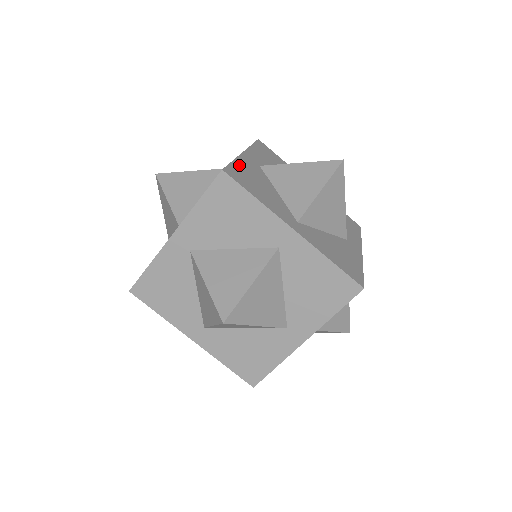
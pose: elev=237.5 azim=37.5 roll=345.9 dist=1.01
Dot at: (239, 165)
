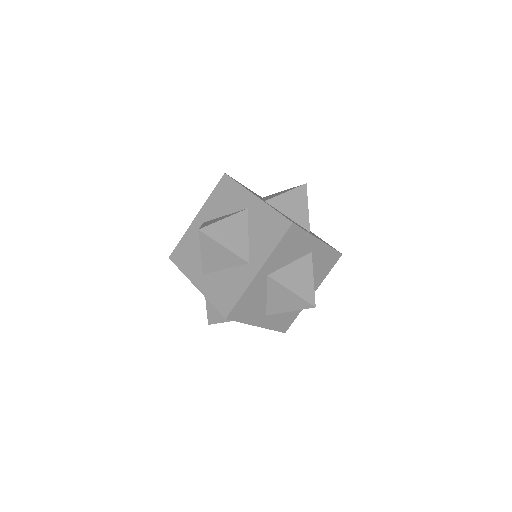
Dot at: occluded
